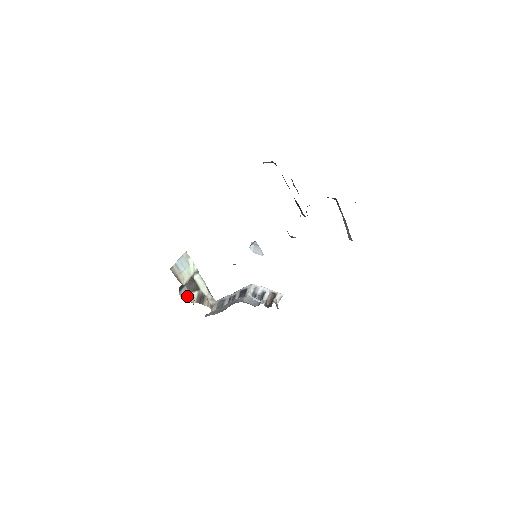
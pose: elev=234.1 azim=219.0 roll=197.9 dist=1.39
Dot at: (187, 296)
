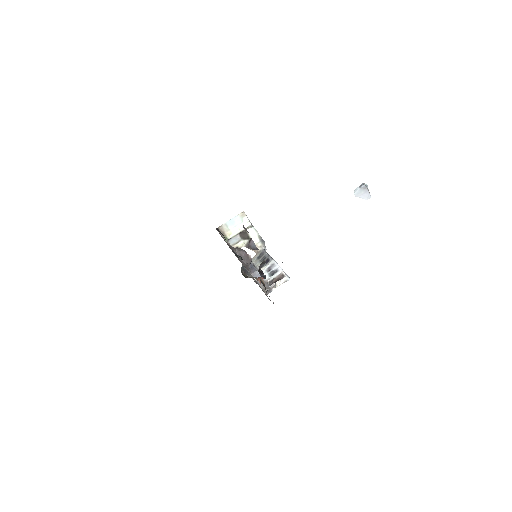
Dot at: (237, 242)
